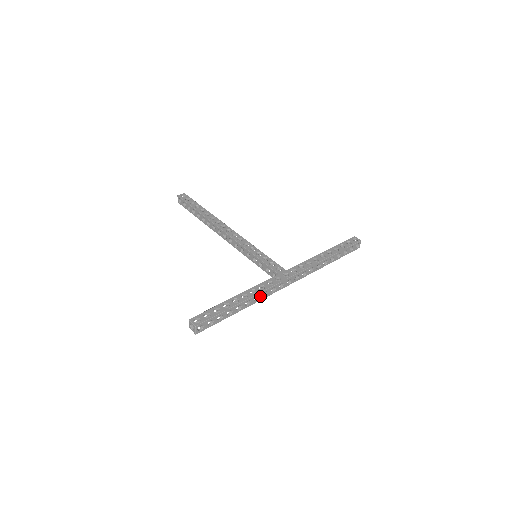
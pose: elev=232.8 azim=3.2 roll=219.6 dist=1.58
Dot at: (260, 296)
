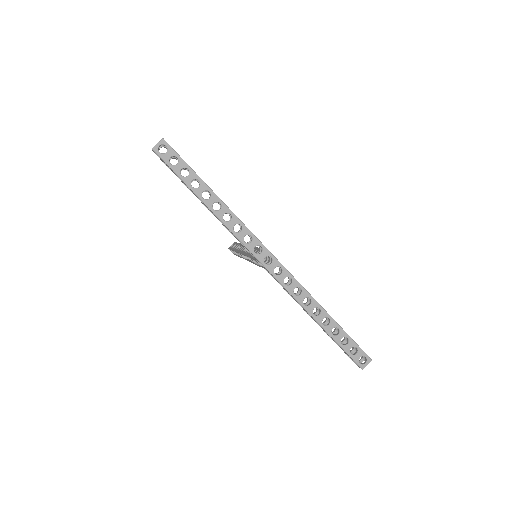
Dot at: (233, 222)
